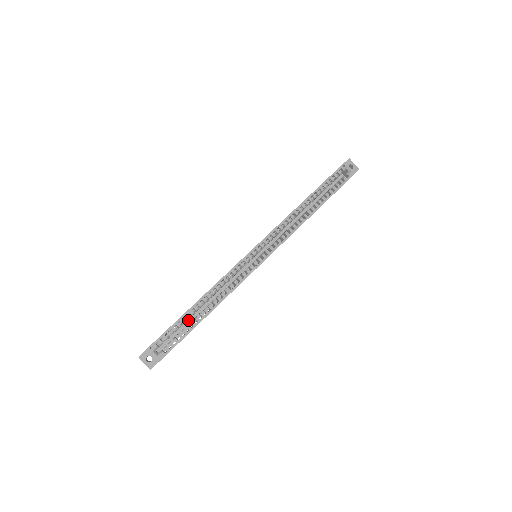
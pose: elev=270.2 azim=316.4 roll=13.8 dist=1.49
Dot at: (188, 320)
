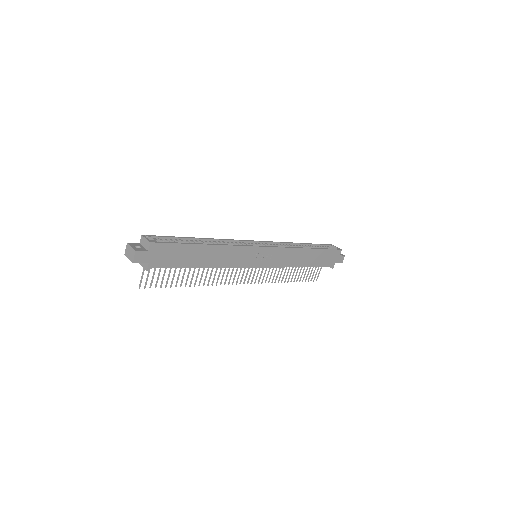
Dot at: occluded
